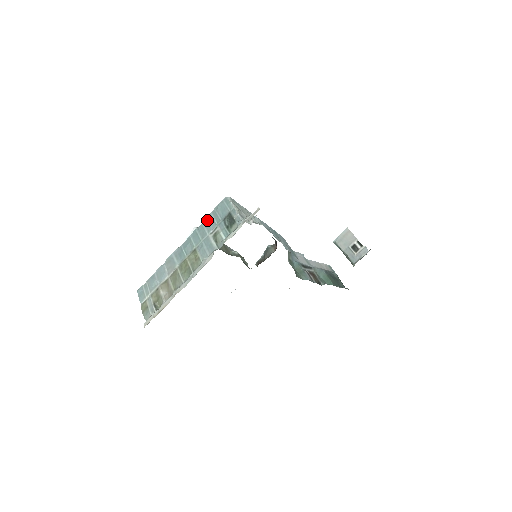
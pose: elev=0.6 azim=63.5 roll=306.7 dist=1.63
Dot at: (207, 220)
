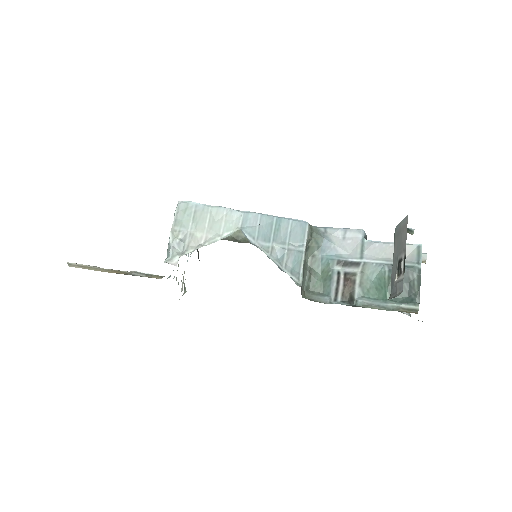
Dot at: occluded
